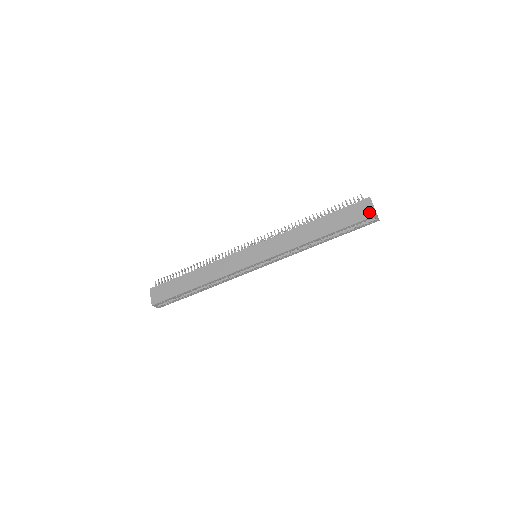
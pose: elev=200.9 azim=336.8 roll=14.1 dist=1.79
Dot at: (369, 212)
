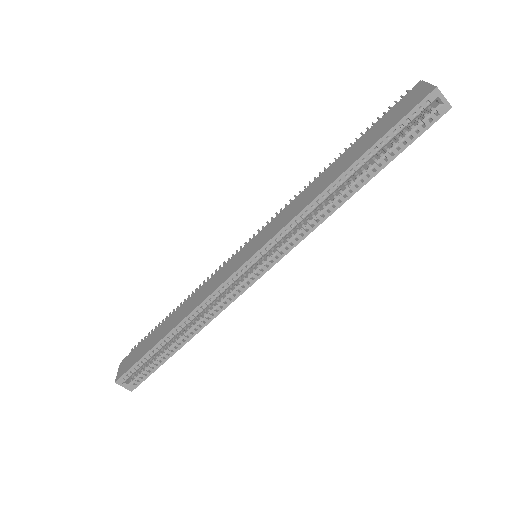
Dot at: (421, 94)
